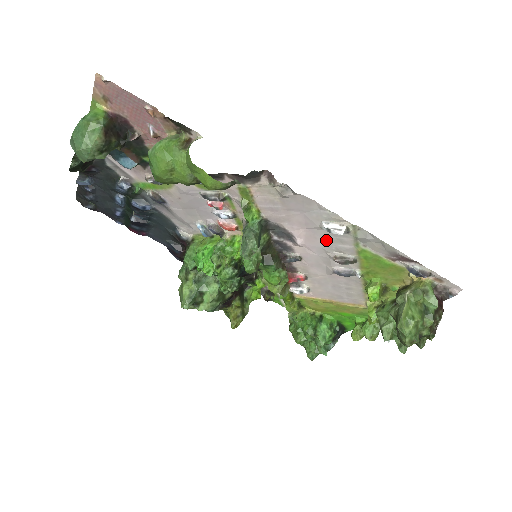
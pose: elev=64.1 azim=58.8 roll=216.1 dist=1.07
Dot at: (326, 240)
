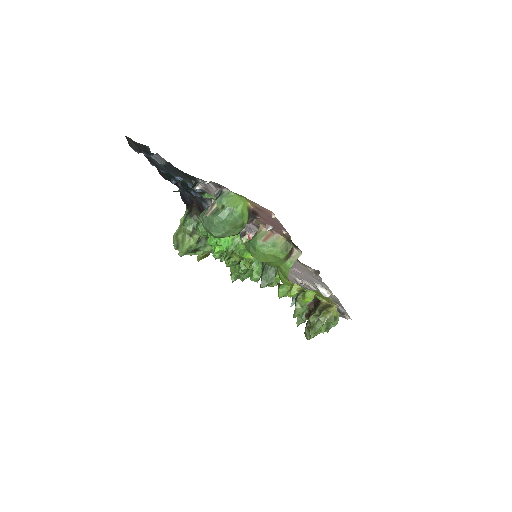
Dot at: (309, 280)
